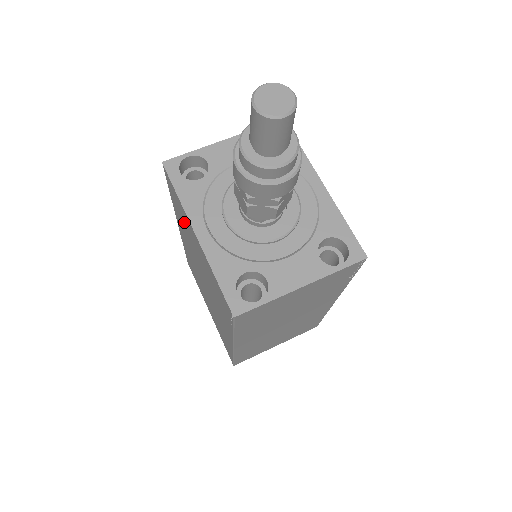
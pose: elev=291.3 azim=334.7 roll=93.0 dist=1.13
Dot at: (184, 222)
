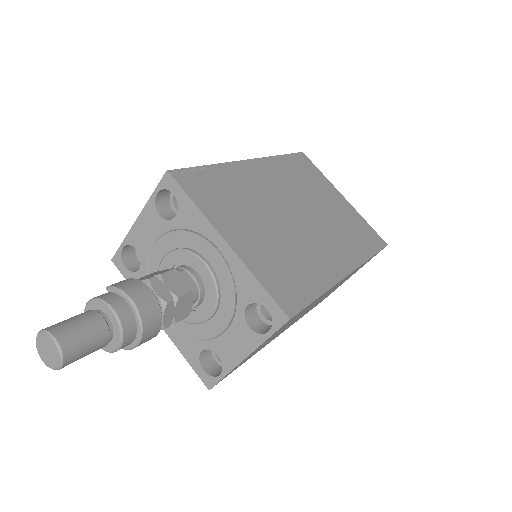
Dot at: occluded
